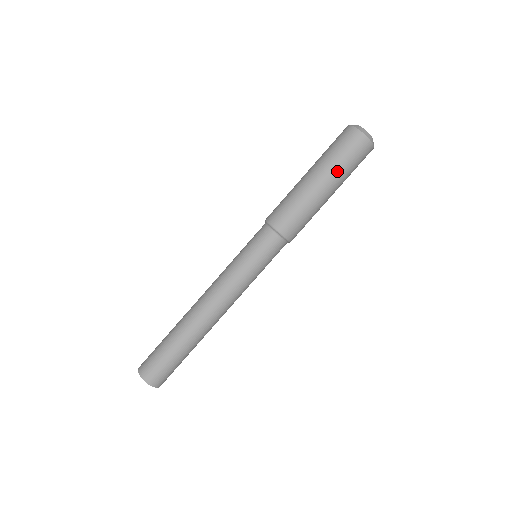
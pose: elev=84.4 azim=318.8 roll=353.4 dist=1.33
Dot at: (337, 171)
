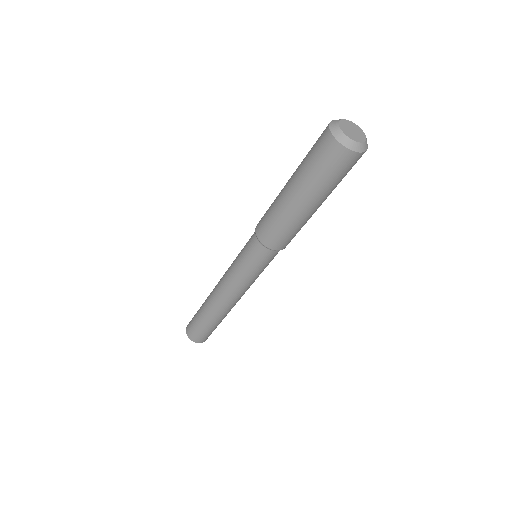
Dot at: (335, 187)
